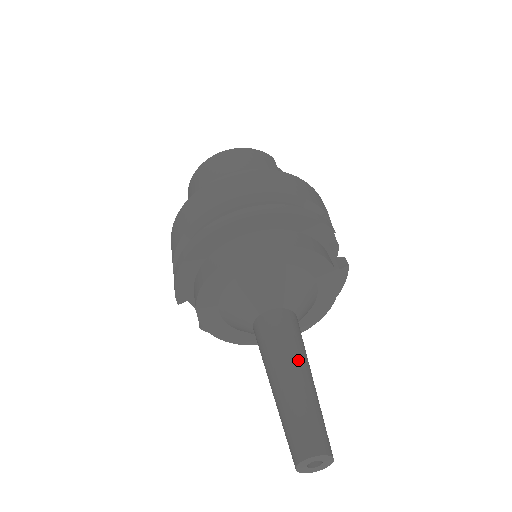
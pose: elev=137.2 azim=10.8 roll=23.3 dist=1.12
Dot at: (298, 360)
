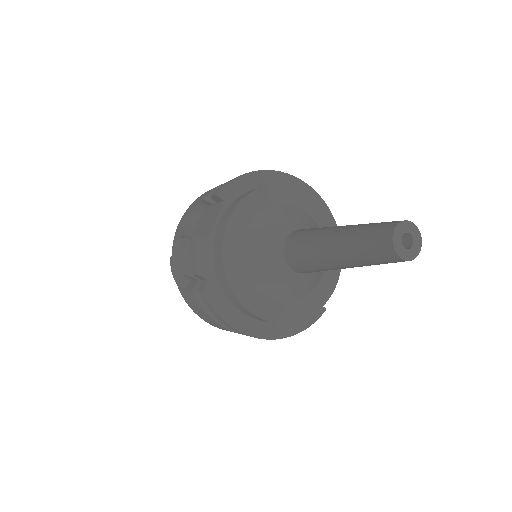
Dot at: occluded
